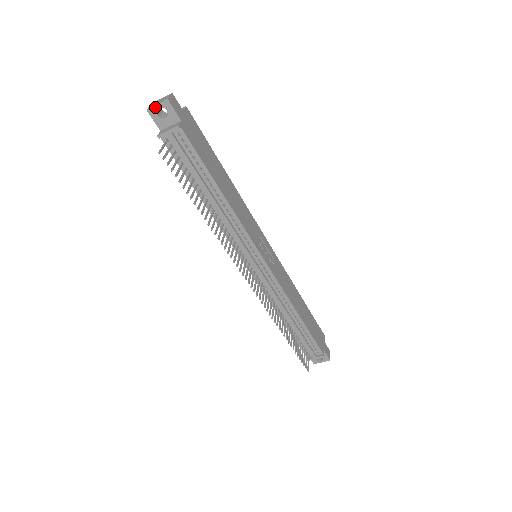
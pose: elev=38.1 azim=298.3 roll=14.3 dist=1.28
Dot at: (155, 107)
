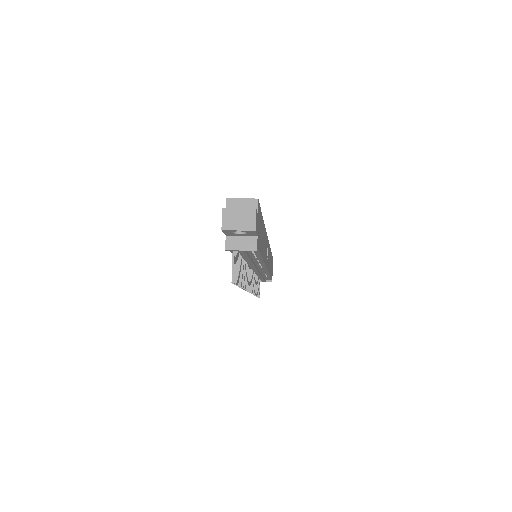
Dot at: (234, 230)
